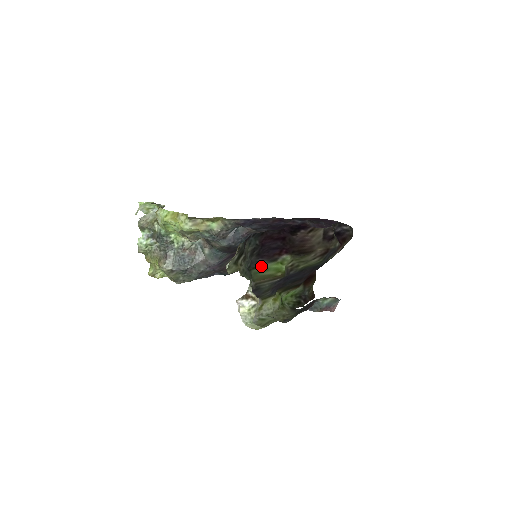
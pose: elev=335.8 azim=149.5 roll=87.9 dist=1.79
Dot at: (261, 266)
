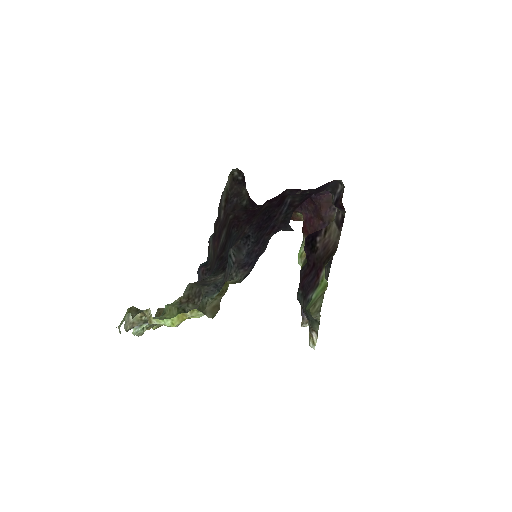
Dot at: (311, 300)
